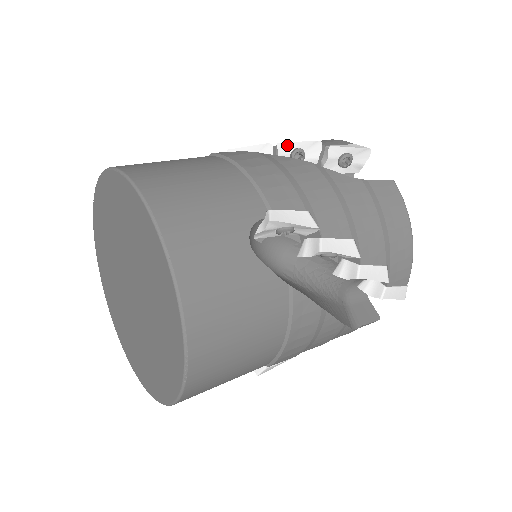
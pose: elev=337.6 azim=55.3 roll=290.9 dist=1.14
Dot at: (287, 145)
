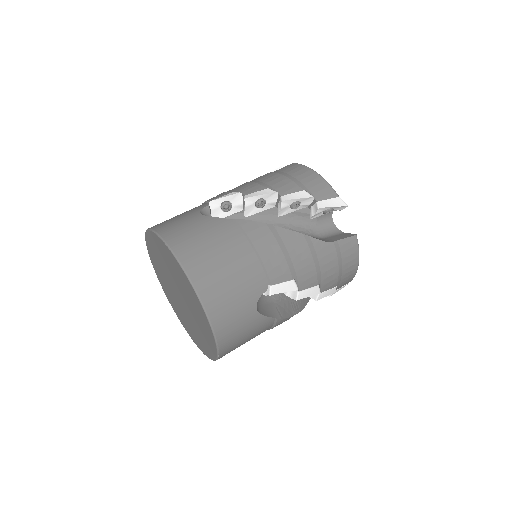
Dot at: (289, 201)
